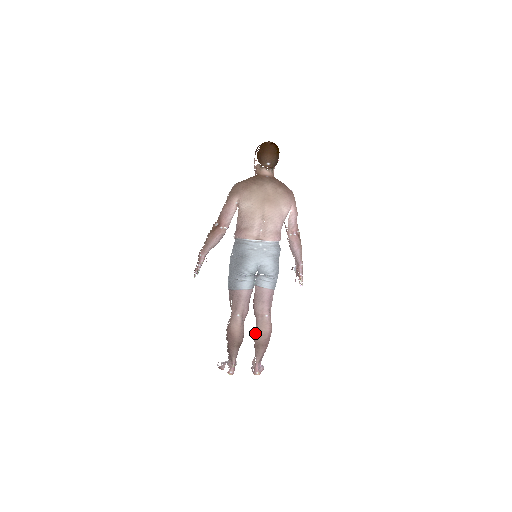
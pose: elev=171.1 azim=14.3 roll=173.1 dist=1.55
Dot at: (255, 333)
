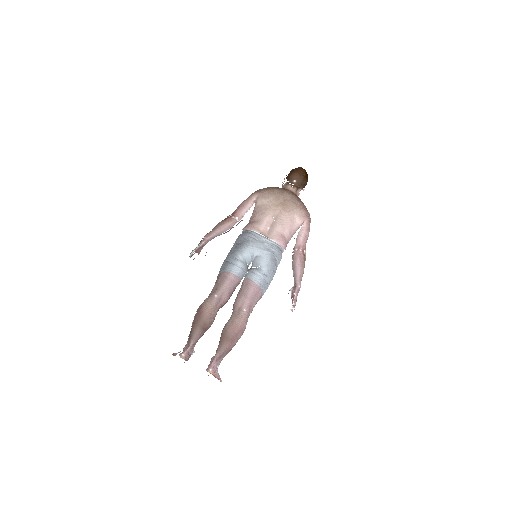
Dot at: (226, 324)
